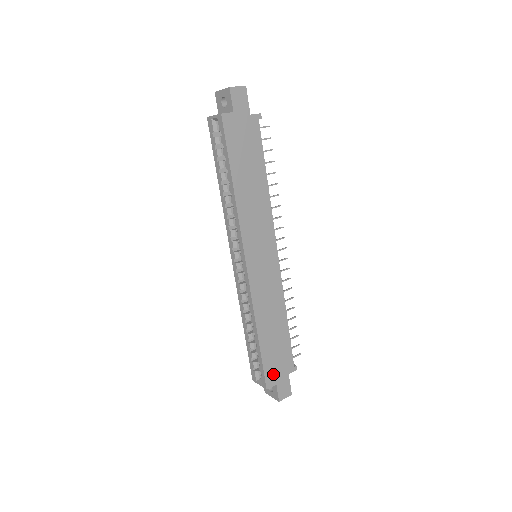
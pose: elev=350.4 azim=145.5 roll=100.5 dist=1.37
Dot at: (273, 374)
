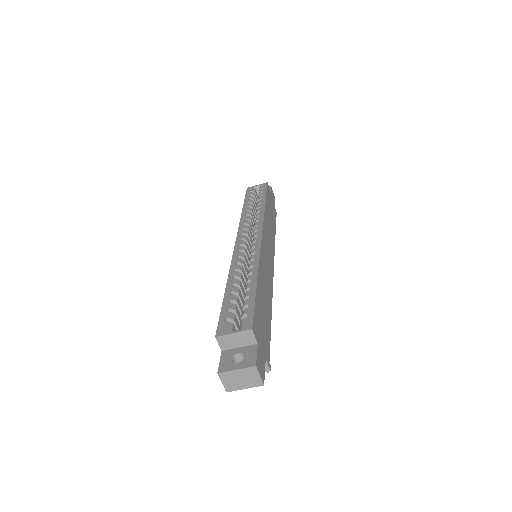
Dot at: (258, 329)
